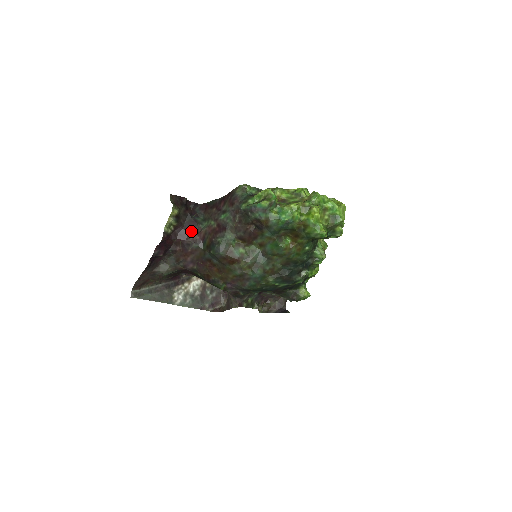
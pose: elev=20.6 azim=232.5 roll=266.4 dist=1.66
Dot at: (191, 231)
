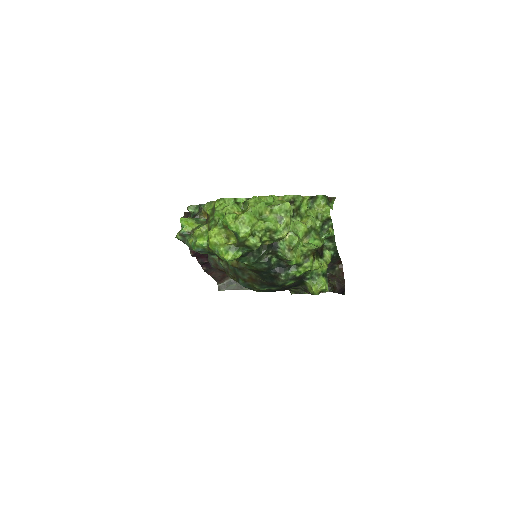
Dot at: occluded
